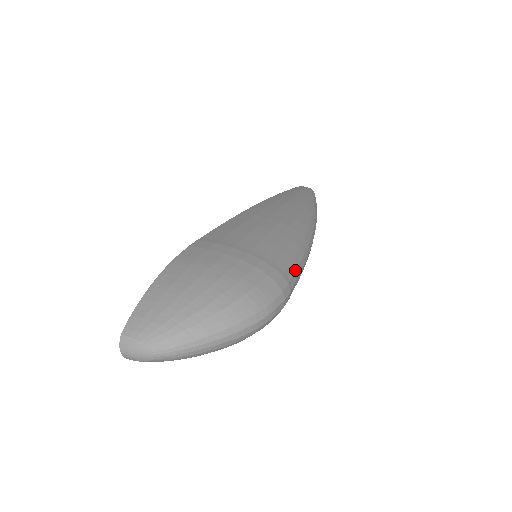
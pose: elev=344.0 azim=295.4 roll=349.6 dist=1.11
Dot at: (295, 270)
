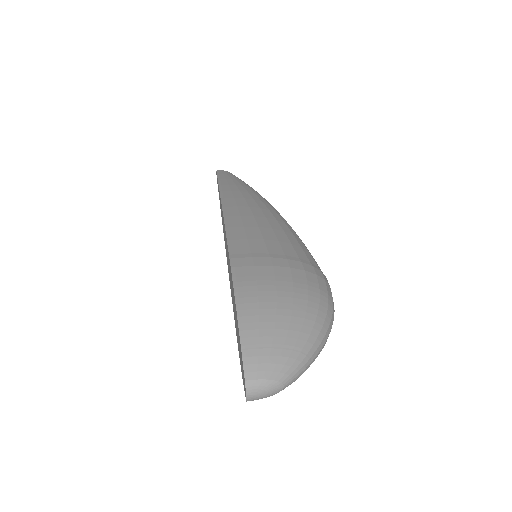
Dot at: (316, 262)
